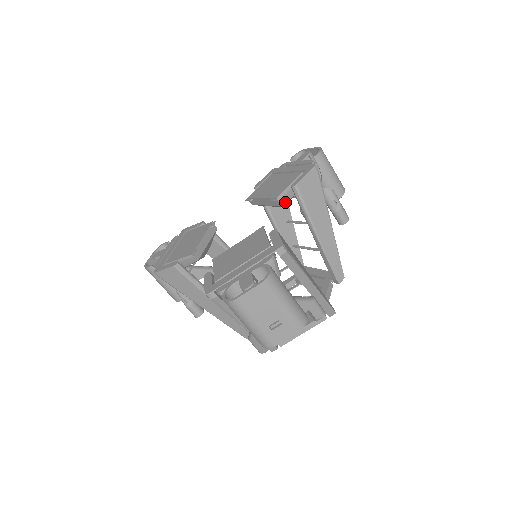
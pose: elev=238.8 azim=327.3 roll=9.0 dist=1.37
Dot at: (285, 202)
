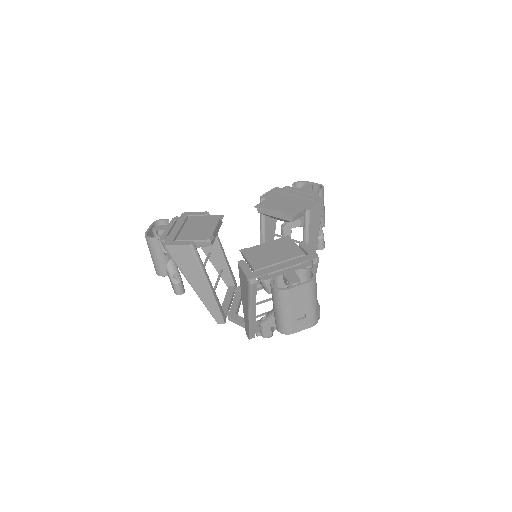
Dot at: (294, 220)
